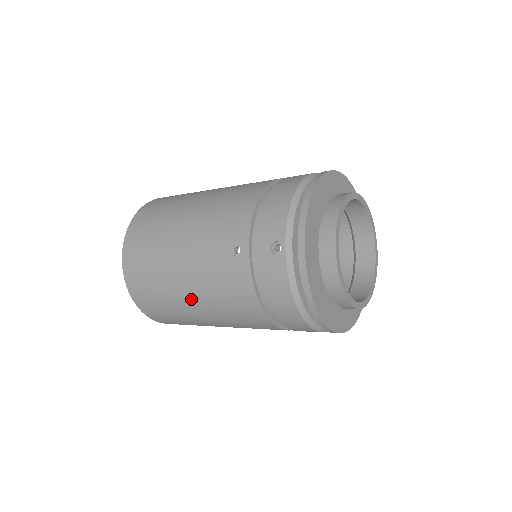
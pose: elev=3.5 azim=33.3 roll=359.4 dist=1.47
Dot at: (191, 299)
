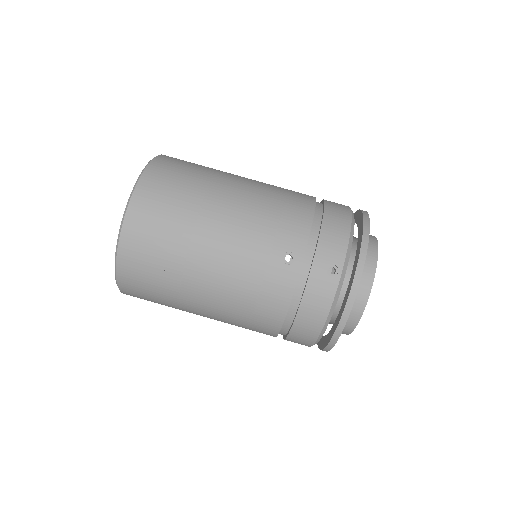
Dot at: (205, 286)
